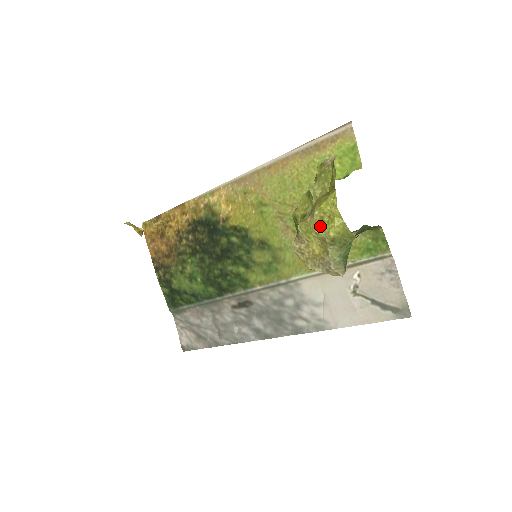
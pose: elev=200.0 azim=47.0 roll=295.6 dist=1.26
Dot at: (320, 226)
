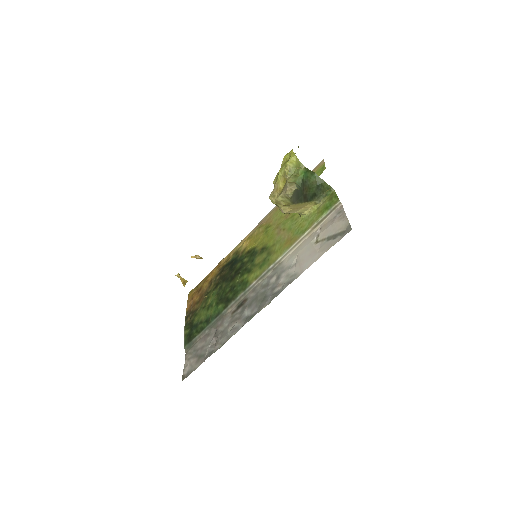
Dot at: (283, 166)
